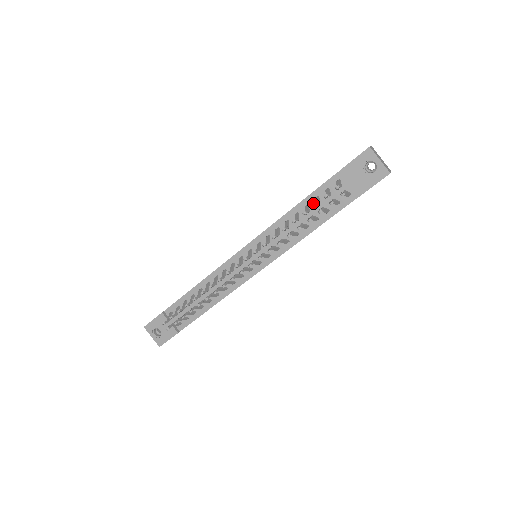
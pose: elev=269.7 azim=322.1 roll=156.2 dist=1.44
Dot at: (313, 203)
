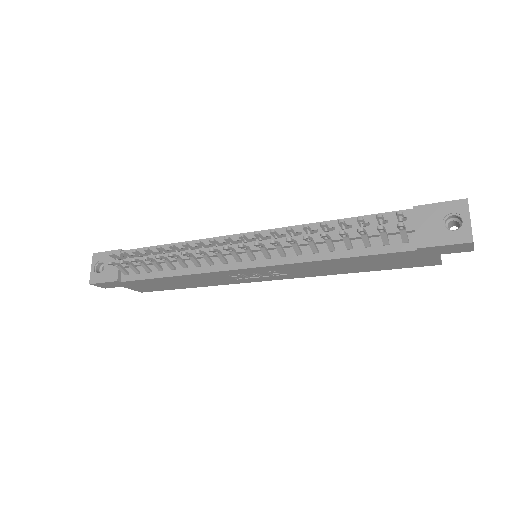
Dot at: (358, 227)
